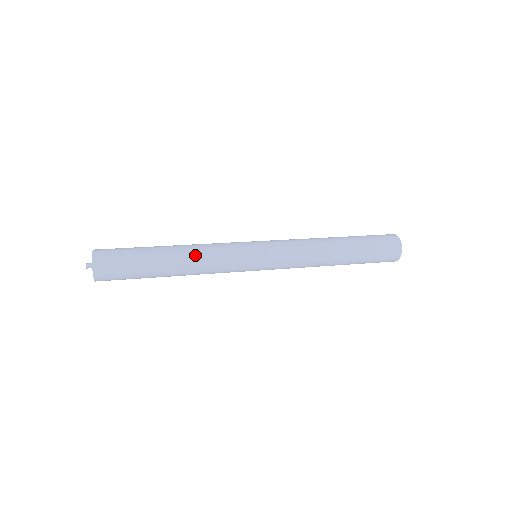
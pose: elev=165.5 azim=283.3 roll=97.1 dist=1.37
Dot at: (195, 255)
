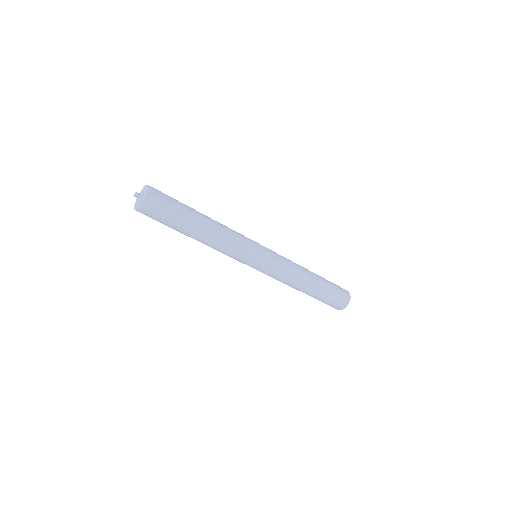
Dot at: (221, 231)
